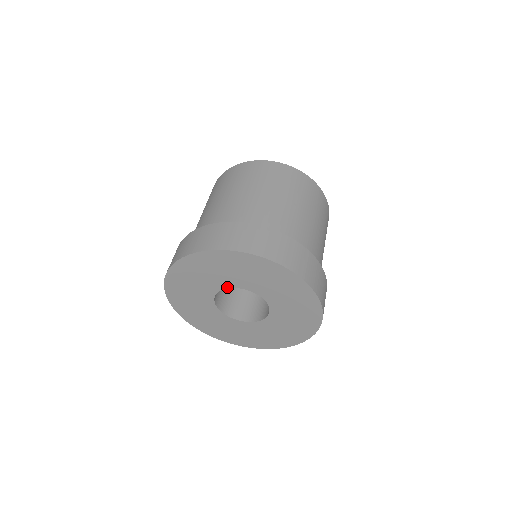
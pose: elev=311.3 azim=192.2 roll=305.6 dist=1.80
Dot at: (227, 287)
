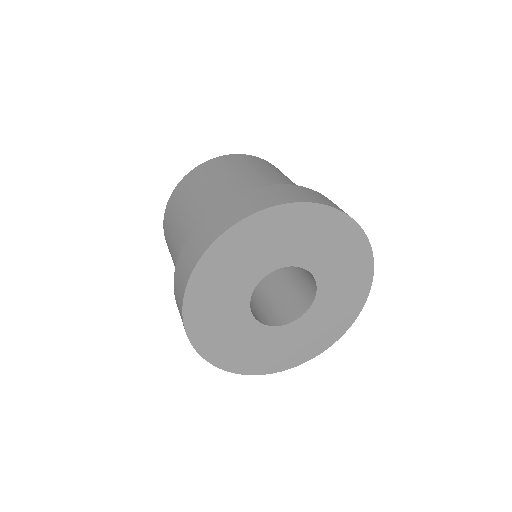
Dot at: (275, 268)
